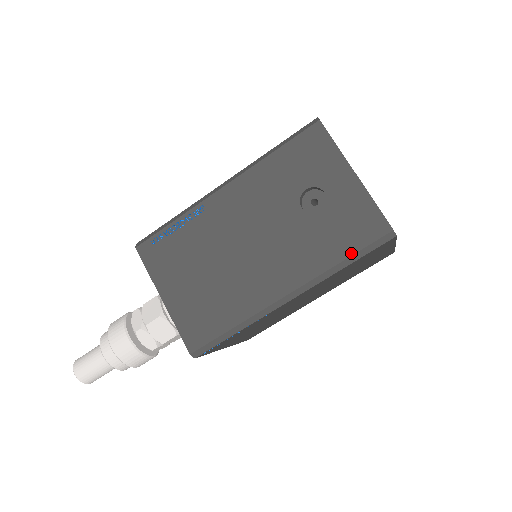
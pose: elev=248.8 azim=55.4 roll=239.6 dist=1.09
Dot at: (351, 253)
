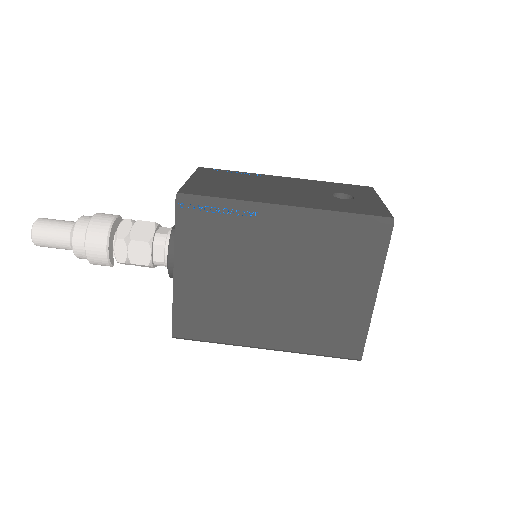
Dot at: (353, 212)
